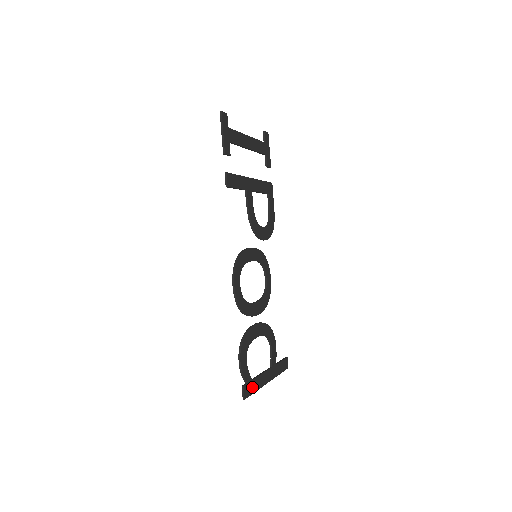
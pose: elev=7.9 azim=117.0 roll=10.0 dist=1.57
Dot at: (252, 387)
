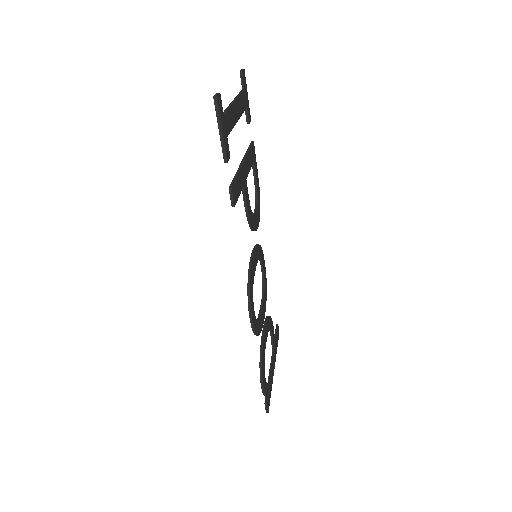
Dot at: (269, 393)
